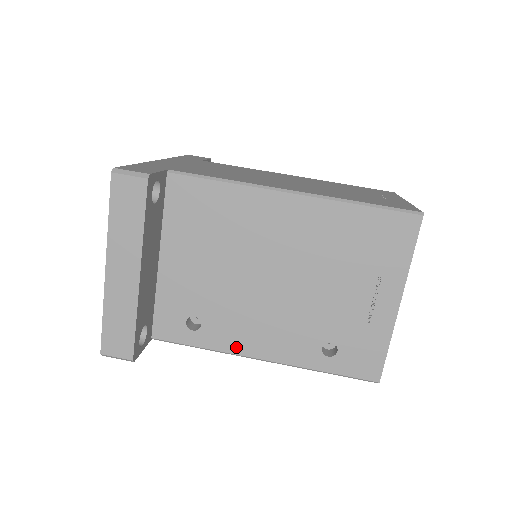
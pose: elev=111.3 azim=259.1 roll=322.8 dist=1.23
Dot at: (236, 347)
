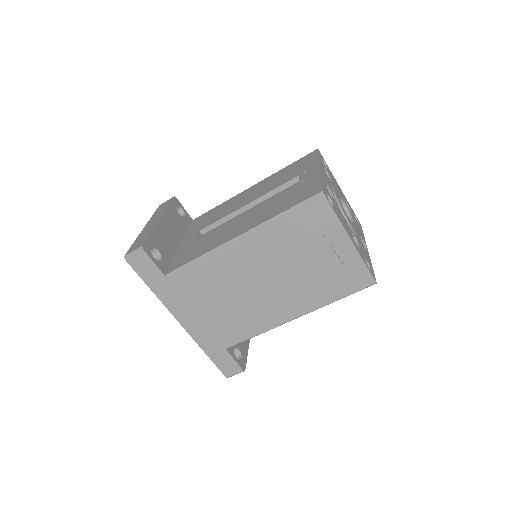
Dot at: occluded
